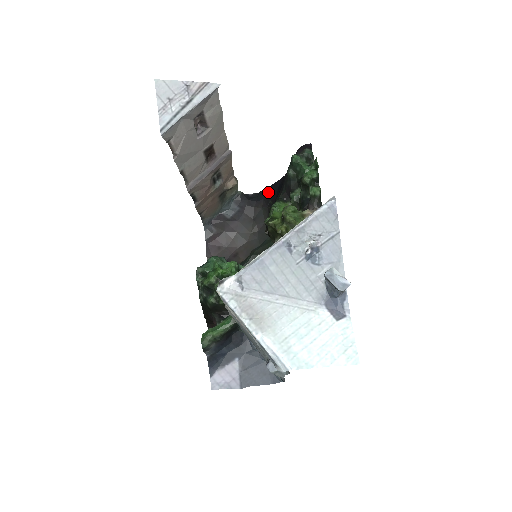
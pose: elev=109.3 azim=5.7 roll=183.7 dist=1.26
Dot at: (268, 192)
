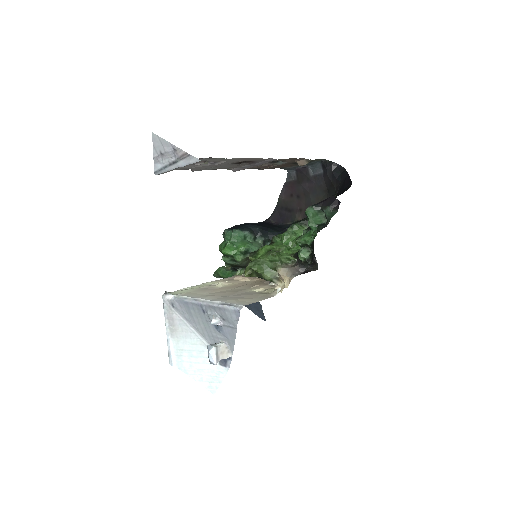
Dot at: (344, 181)
